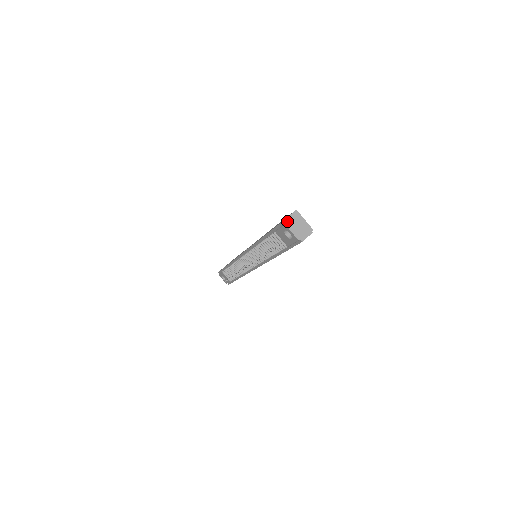
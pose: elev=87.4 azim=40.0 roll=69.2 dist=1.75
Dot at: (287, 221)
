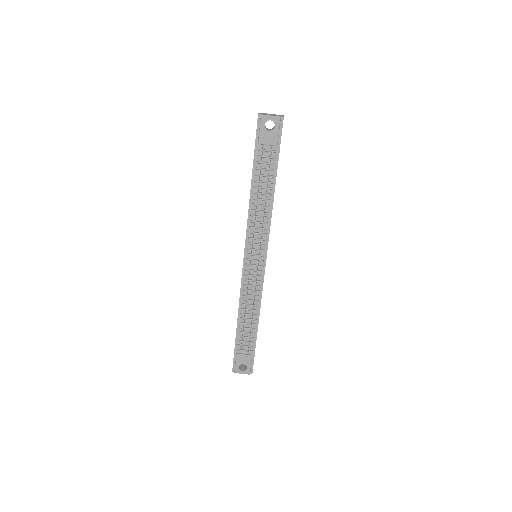
Dot at: (260, 114)
